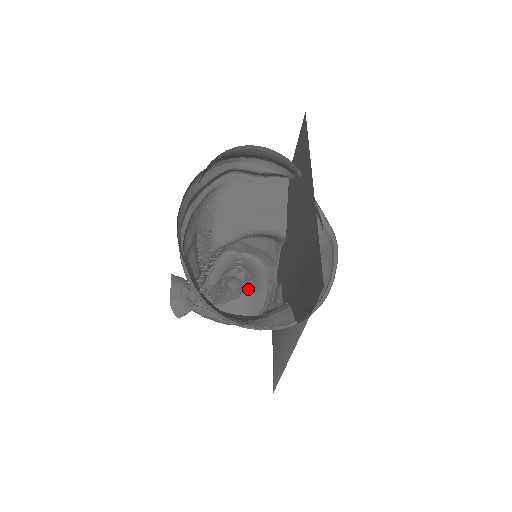
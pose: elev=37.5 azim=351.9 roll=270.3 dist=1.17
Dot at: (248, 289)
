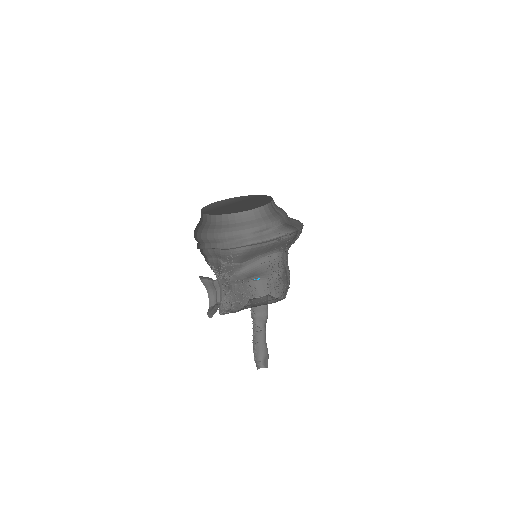
Dot at: (264, 296)
